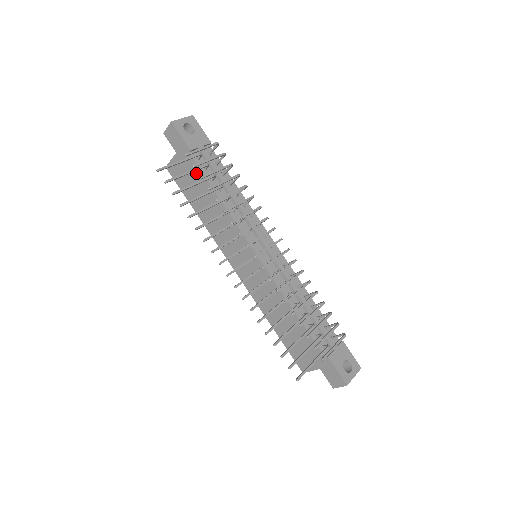
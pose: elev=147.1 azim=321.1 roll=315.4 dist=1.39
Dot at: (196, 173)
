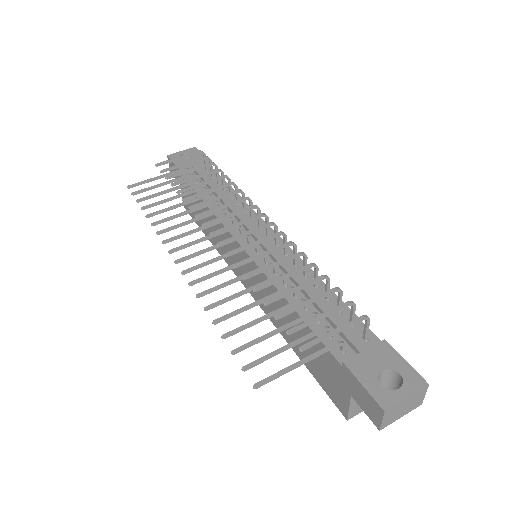
Dot at: occluded
